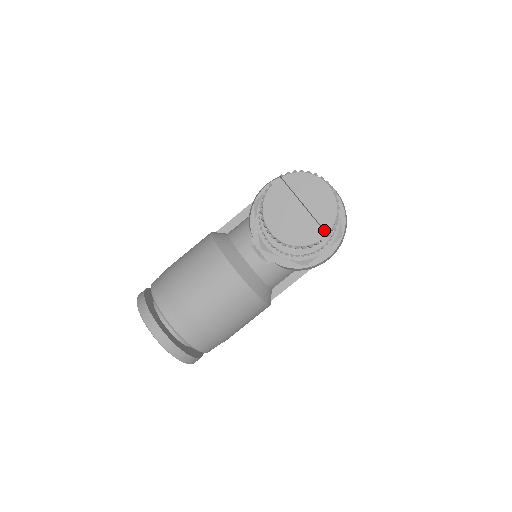
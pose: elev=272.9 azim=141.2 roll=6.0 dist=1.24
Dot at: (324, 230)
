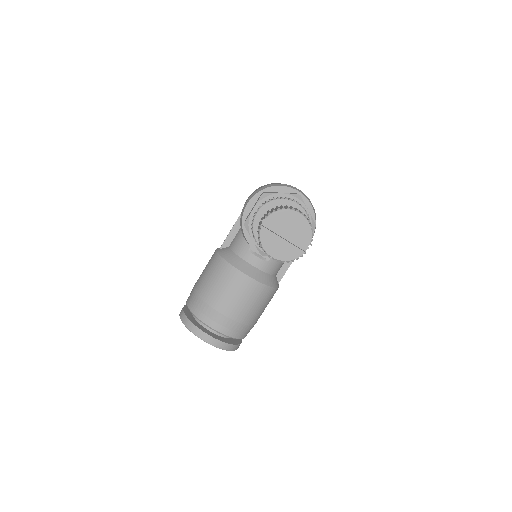
Dot at: (307, 243)
